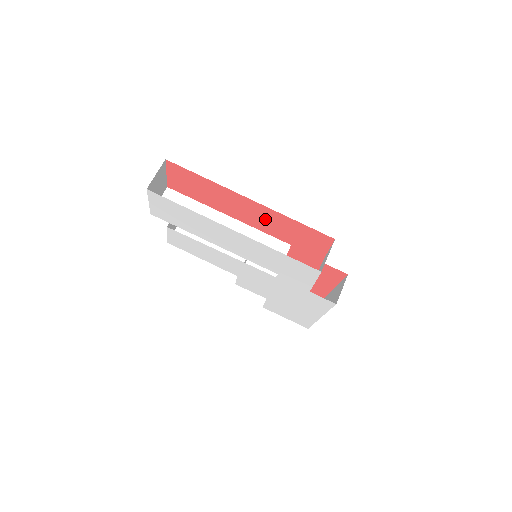
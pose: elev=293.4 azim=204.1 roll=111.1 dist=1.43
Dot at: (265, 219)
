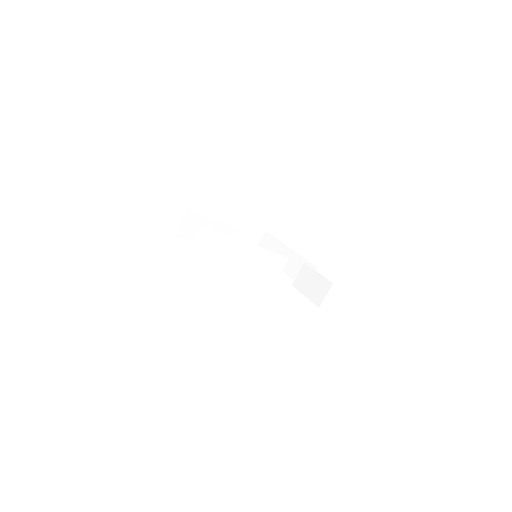
Dot at: occluded
